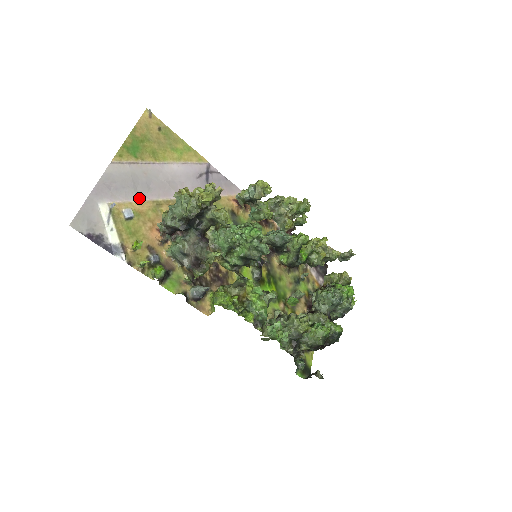
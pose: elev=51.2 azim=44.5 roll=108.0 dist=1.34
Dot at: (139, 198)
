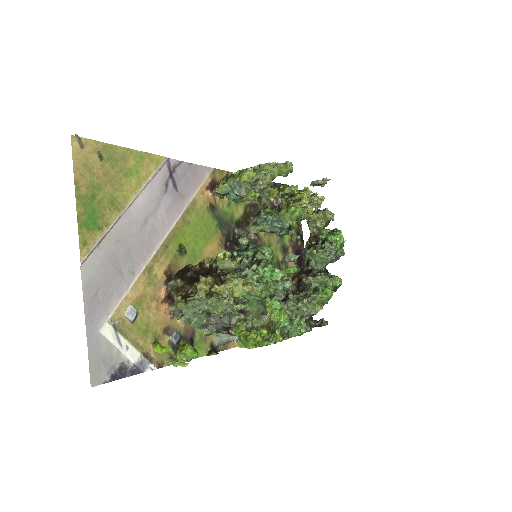
Dot at: (130, 282)
